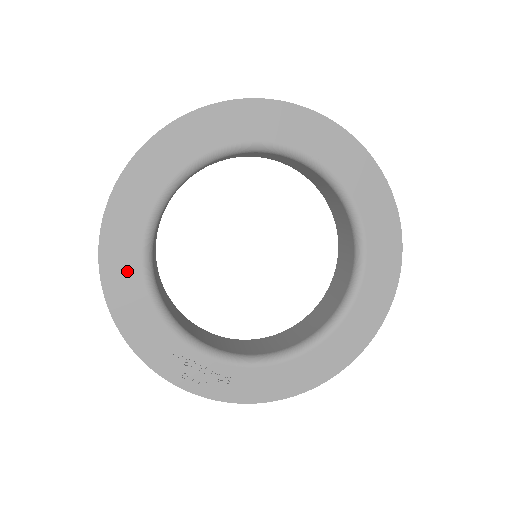
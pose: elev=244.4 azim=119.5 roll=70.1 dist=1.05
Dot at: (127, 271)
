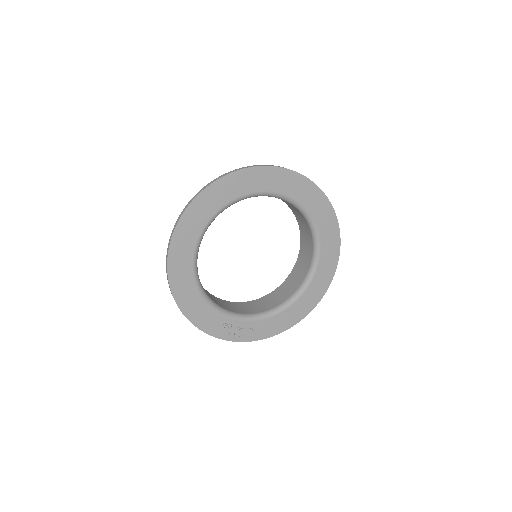
Dot at: (186, 286)
